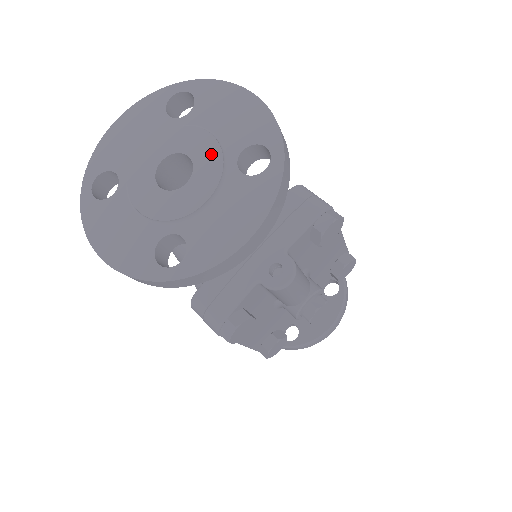
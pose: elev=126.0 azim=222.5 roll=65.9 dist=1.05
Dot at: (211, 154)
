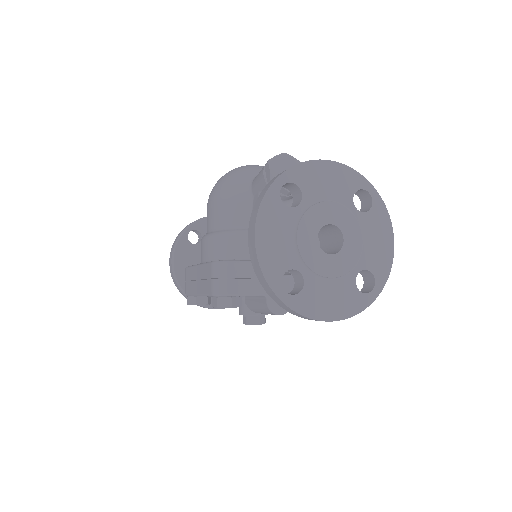
Dot at: (354, 254)
